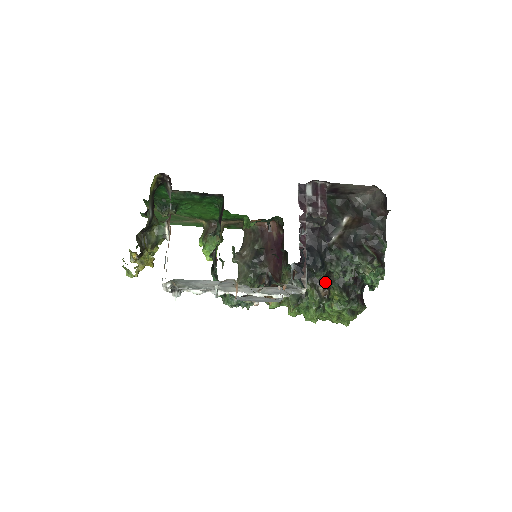
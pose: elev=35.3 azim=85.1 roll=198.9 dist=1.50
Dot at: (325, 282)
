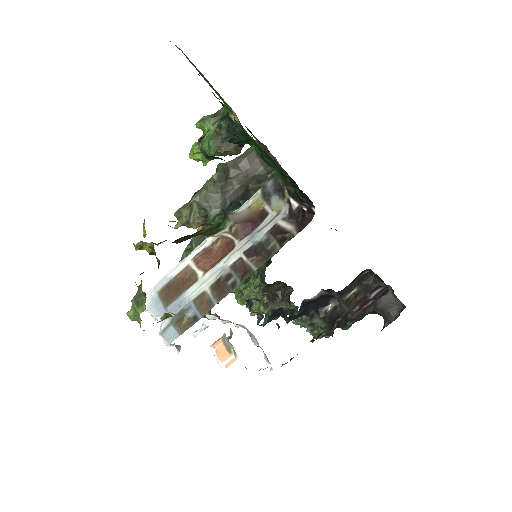
Dot at: (274, 294)
